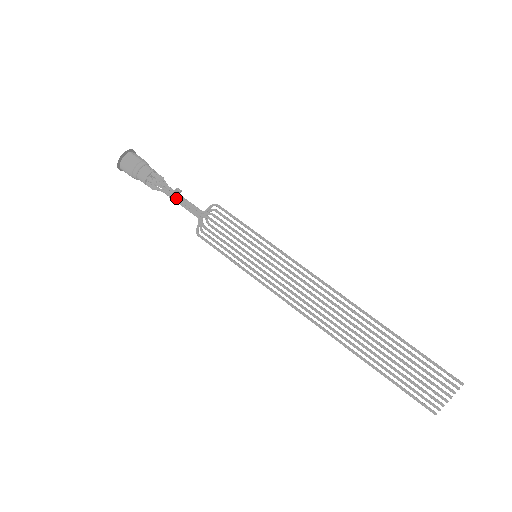
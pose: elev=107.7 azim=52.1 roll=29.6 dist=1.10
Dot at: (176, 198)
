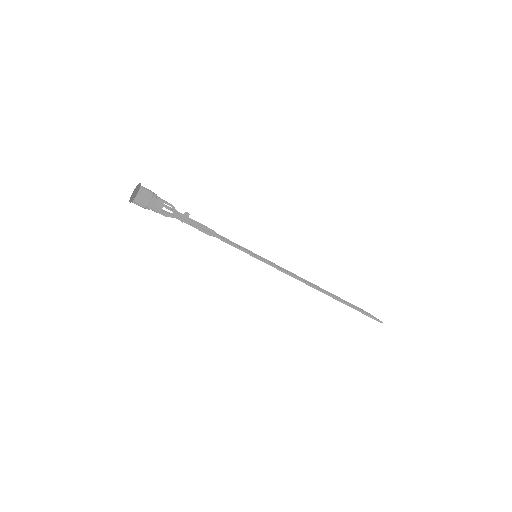
Dot at: occluded
